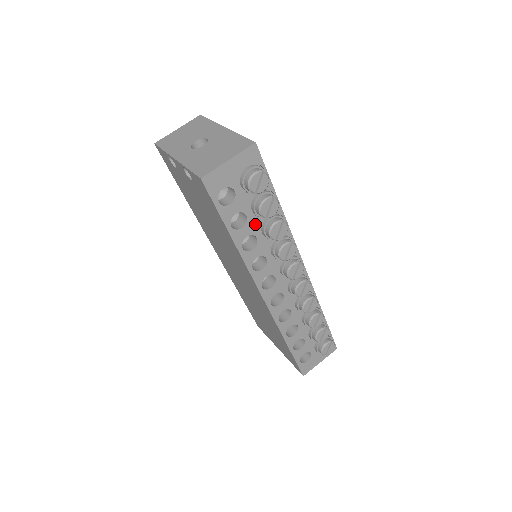
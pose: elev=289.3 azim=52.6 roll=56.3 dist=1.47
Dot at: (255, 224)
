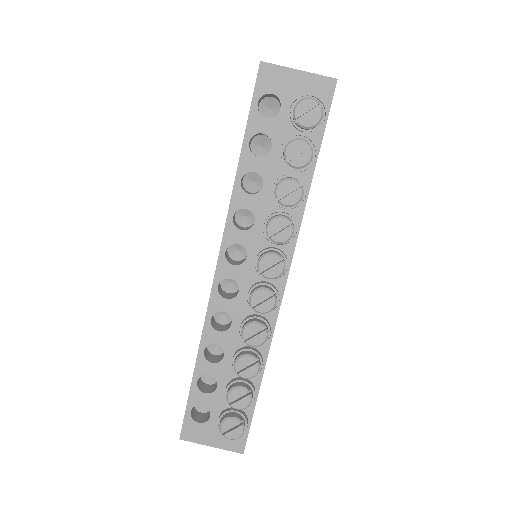
Dot at: (273, 168)
